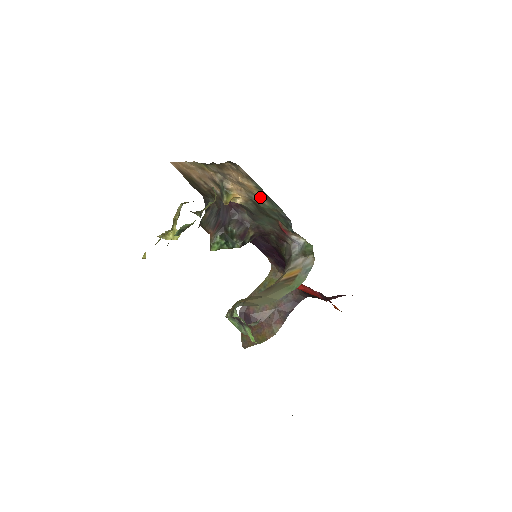
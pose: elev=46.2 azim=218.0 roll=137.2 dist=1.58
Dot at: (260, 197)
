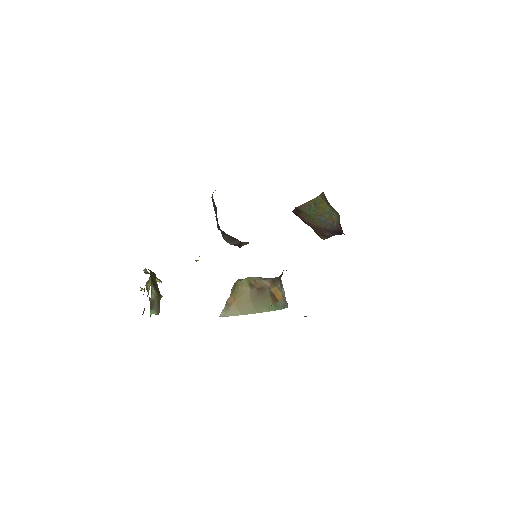
Dot at: occluded
